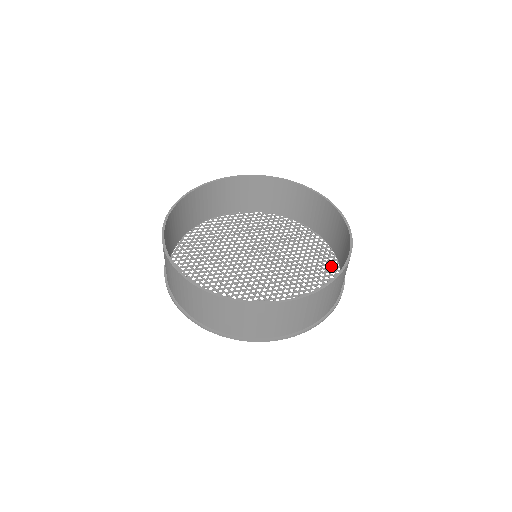
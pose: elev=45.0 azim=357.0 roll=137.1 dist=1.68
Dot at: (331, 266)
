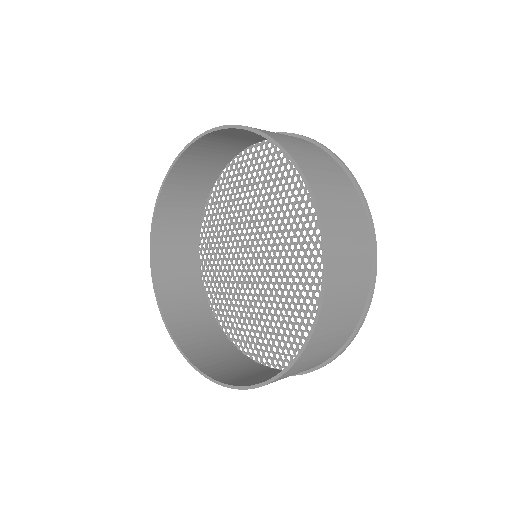
Dot at: occluded
